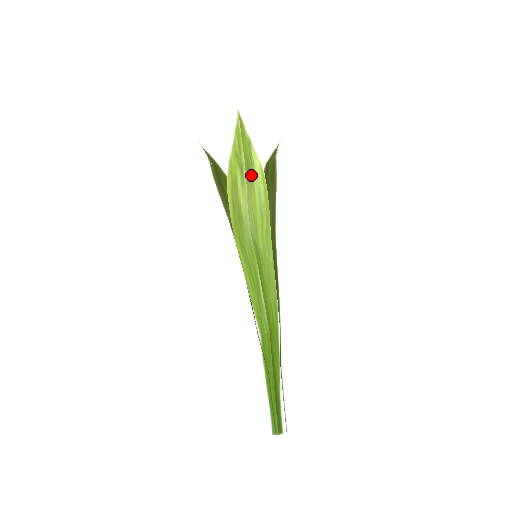
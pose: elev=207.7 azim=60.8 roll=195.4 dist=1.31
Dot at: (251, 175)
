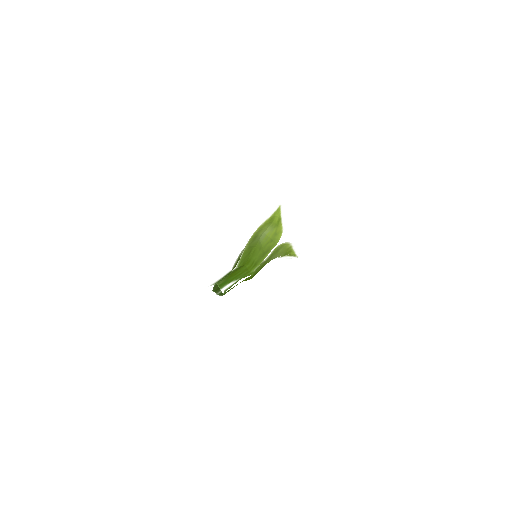
Dot at: (274, 227)
